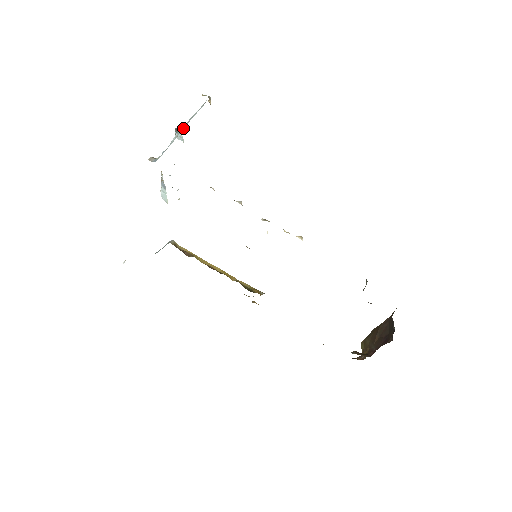
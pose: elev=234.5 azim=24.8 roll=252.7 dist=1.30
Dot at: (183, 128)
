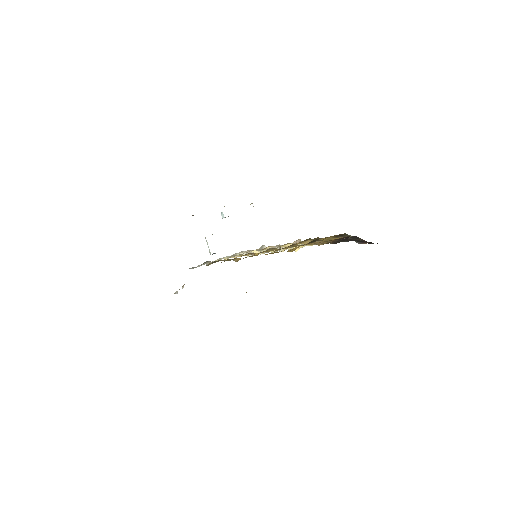
Dot at: occluded
